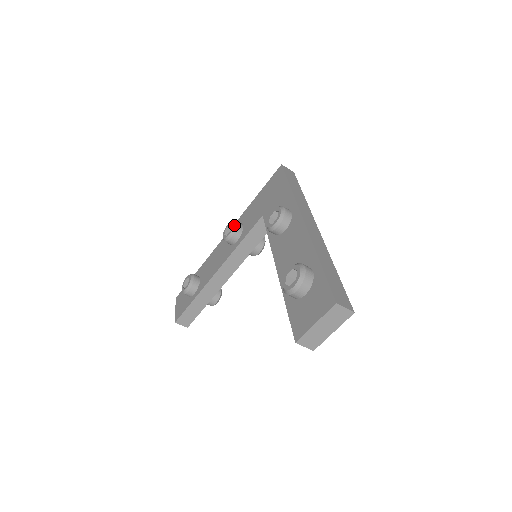
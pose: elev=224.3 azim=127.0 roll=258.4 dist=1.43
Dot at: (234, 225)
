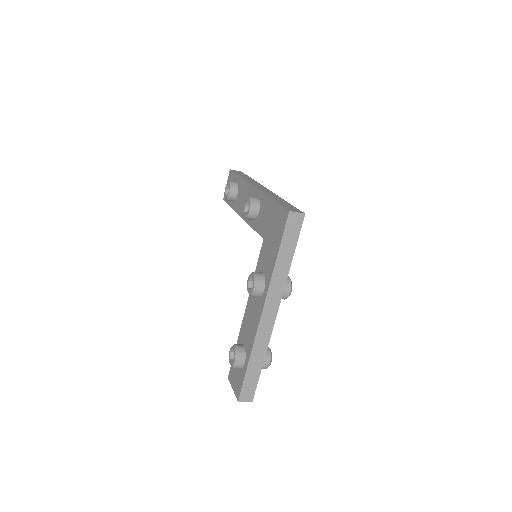
Dot at: (249, 213)
